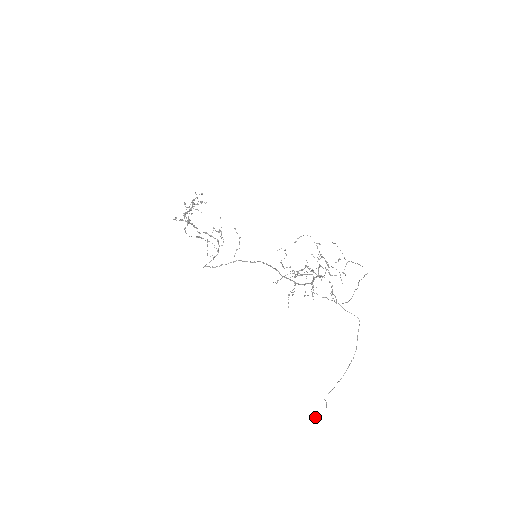
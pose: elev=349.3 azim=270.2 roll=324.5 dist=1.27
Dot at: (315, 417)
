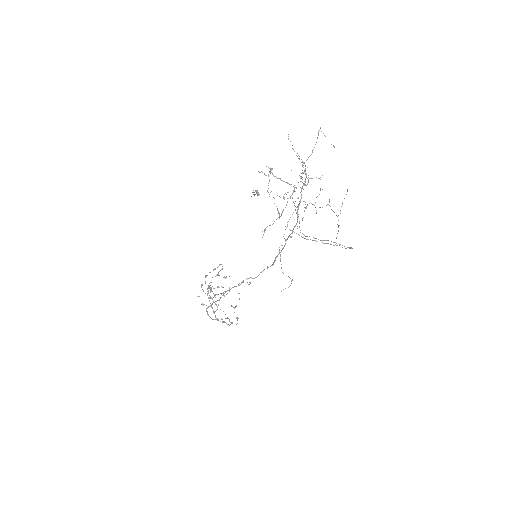
Dot at: (256, 192)
